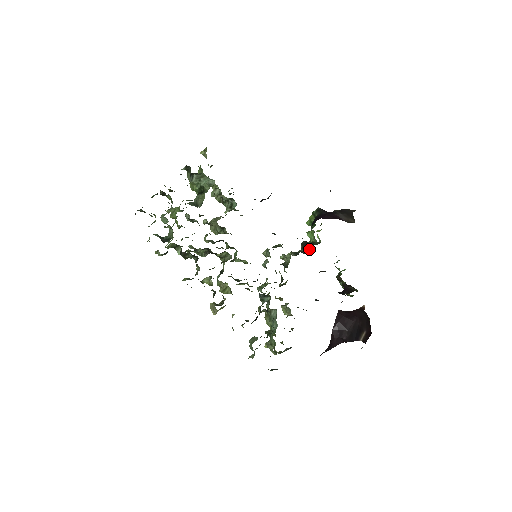
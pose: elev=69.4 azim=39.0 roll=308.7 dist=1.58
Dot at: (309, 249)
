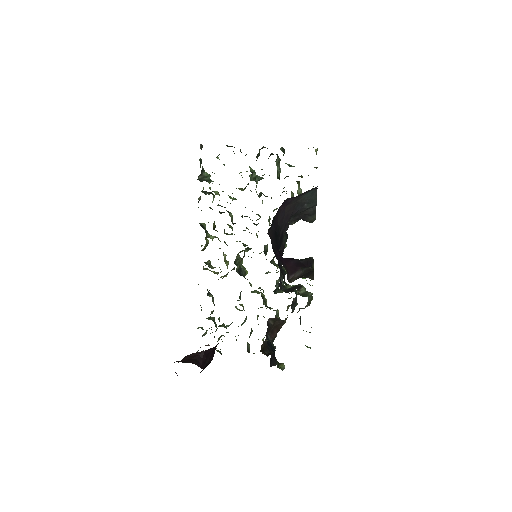
Dot at: (289, 290)
